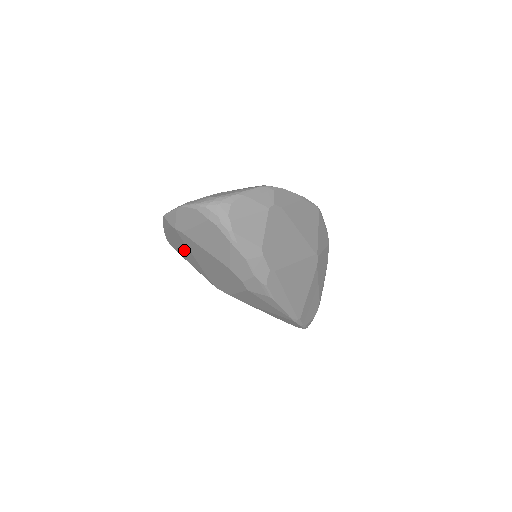
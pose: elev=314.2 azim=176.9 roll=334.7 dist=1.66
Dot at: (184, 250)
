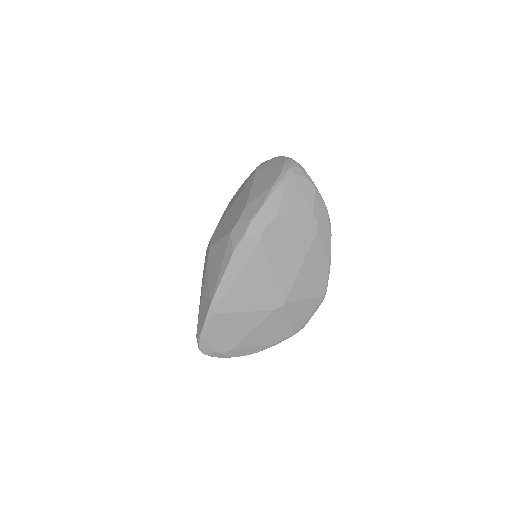
Dot at: occluded
